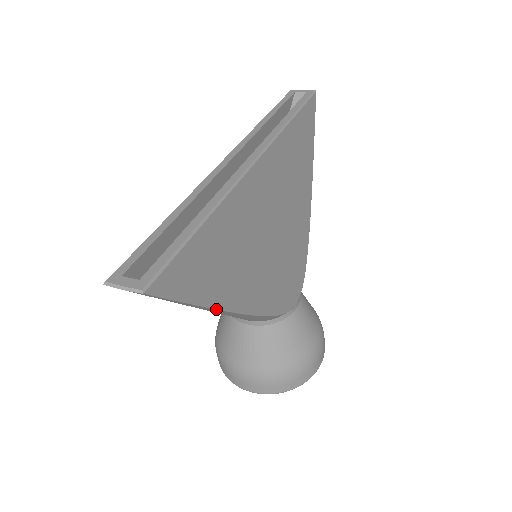
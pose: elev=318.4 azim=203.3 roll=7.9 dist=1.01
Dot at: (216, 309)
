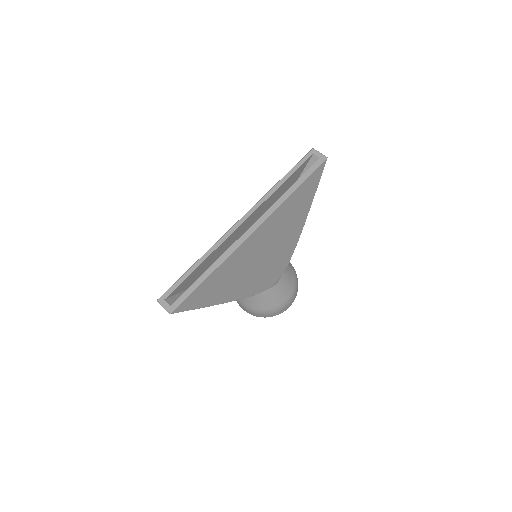
Dot at: occluded
